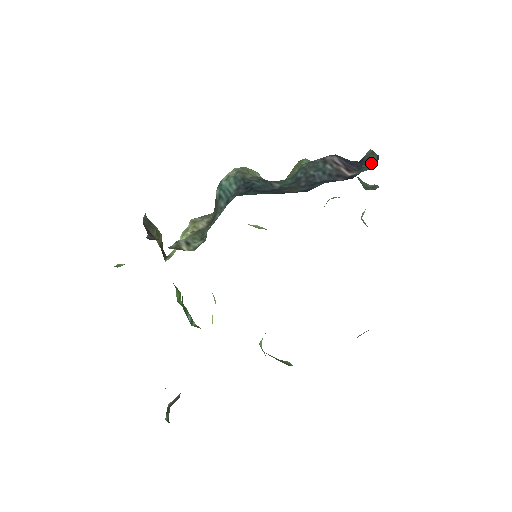
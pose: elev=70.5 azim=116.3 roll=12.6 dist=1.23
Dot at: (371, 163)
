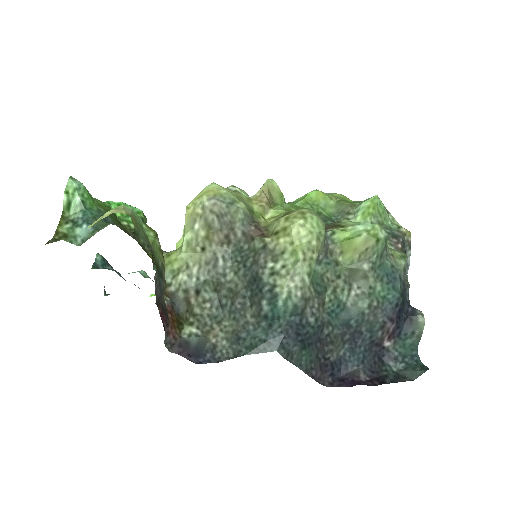
Dot at: (409, 339)
